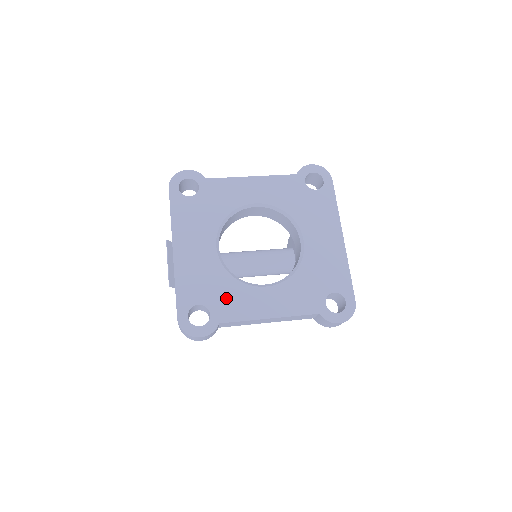
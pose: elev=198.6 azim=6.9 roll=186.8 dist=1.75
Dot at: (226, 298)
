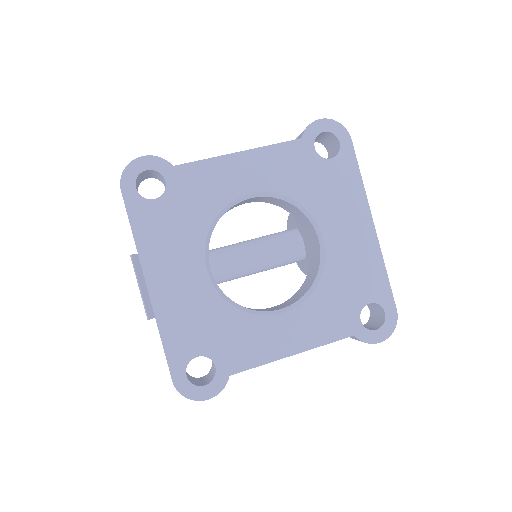
Dot at: (232, 340)
